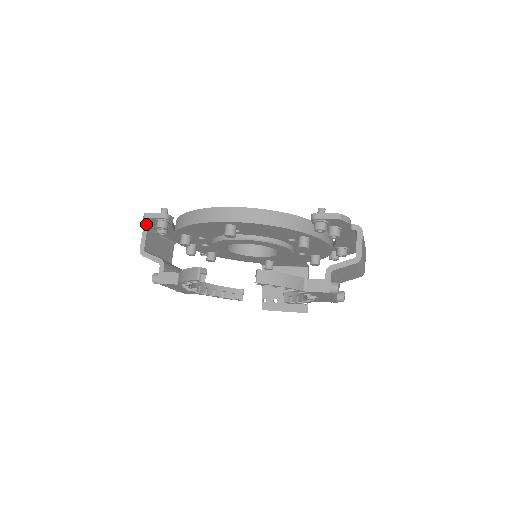
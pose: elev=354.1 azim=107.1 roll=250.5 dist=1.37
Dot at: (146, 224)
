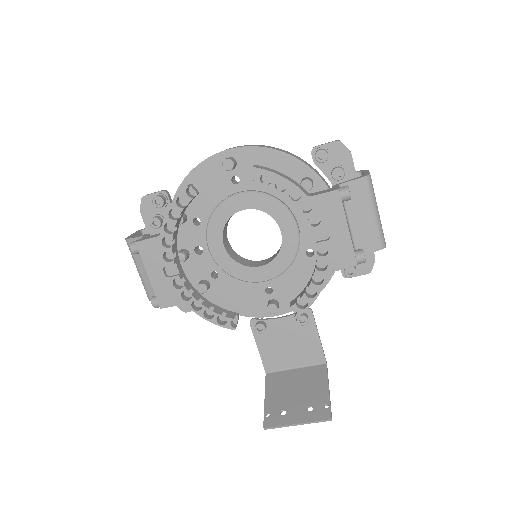
Dot at: (141, 229)
